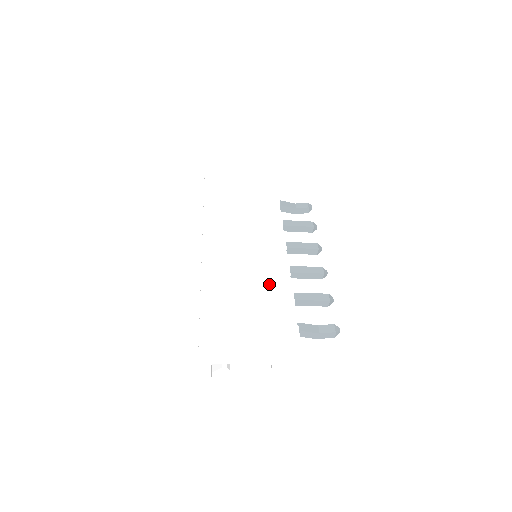
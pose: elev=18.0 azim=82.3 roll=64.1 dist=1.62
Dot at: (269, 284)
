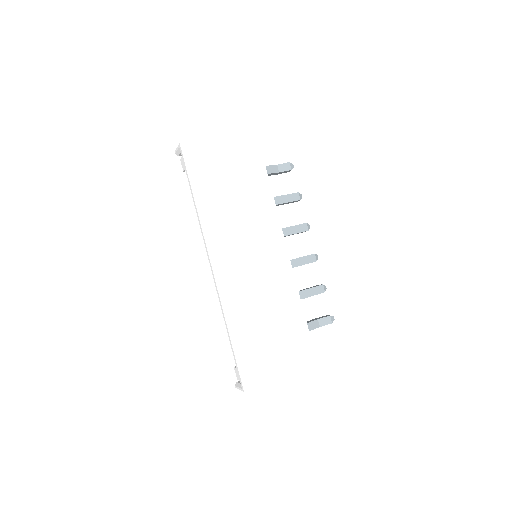
Dot at: (283, 304)
